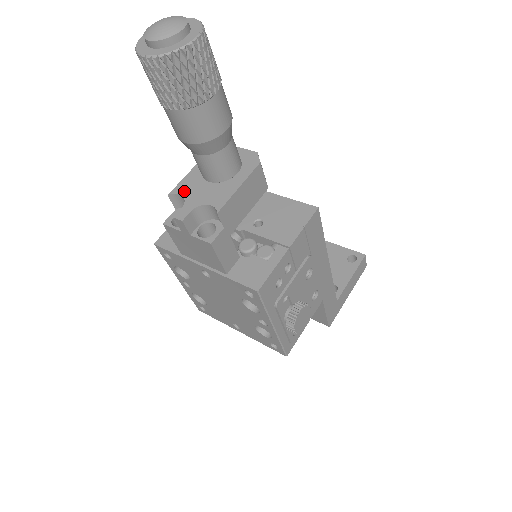
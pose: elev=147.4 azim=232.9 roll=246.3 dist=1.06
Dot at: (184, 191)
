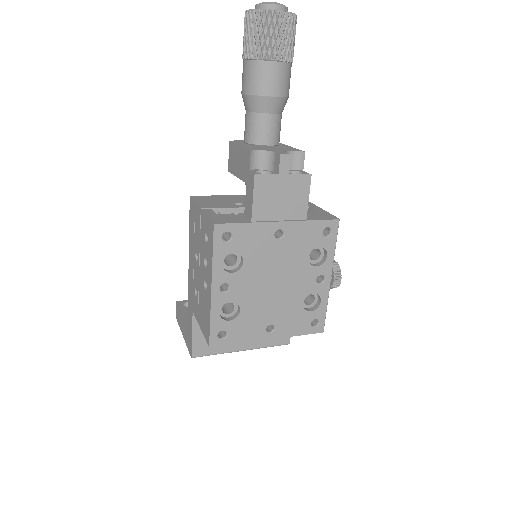
Dot at: (258, 149)
